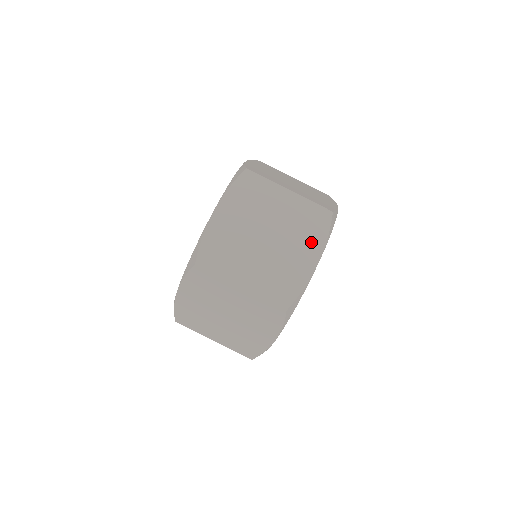
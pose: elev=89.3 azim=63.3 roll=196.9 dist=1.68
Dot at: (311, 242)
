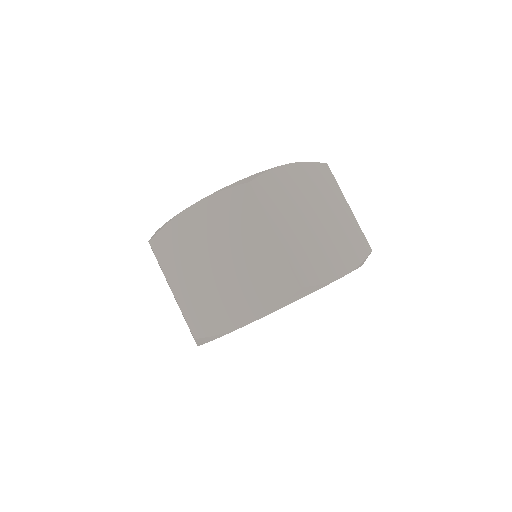
Dot at: (347, 255)
